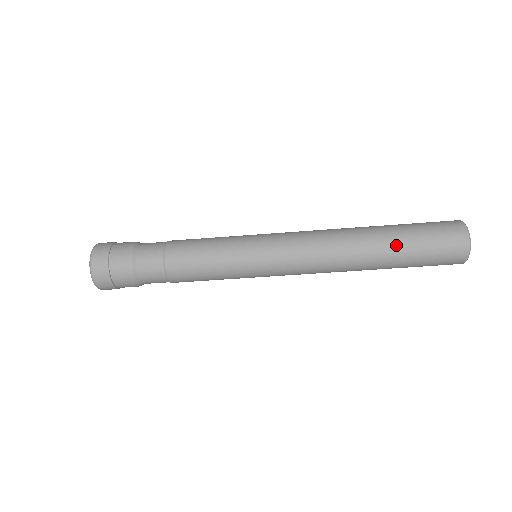
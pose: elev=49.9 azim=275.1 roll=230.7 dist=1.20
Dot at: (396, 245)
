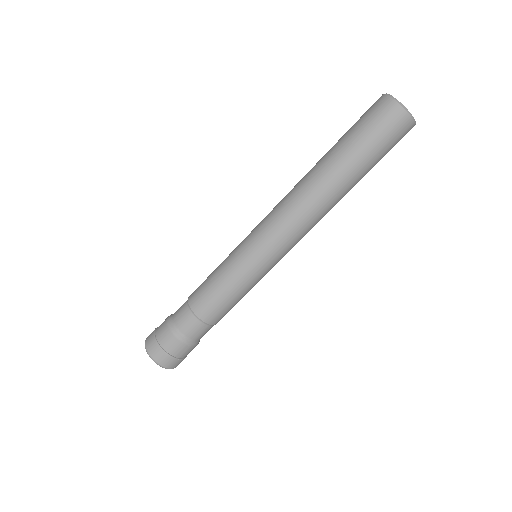
Dot at: (333, 148)
